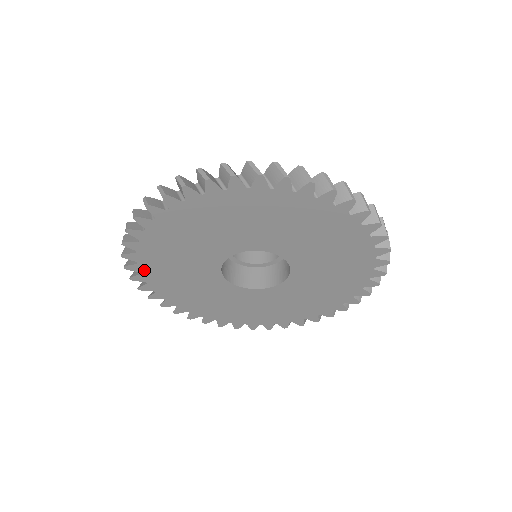
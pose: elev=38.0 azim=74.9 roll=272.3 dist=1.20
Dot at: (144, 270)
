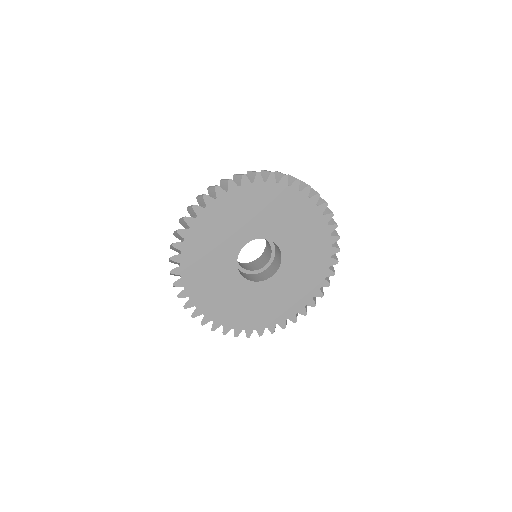
Dot at: (211, 207)
